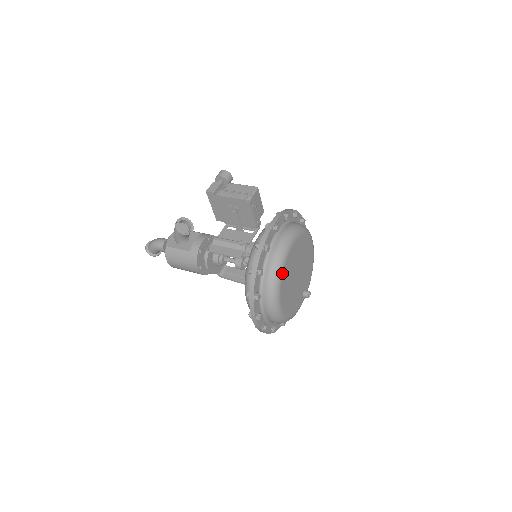
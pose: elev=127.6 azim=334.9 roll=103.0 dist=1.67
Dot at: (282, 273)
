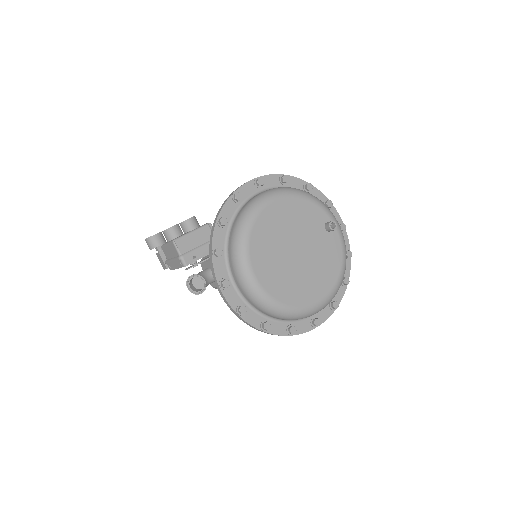
Dot at: (279, 303)
